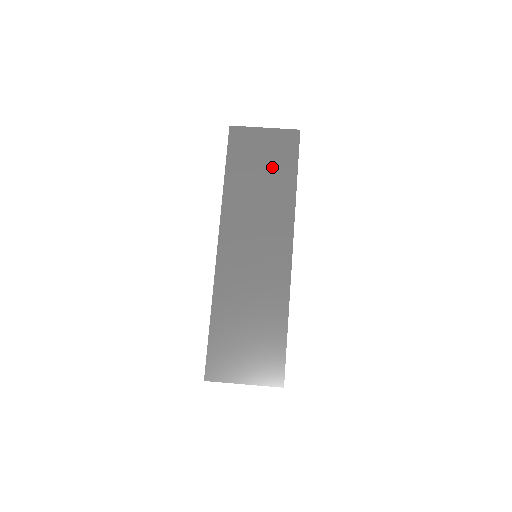
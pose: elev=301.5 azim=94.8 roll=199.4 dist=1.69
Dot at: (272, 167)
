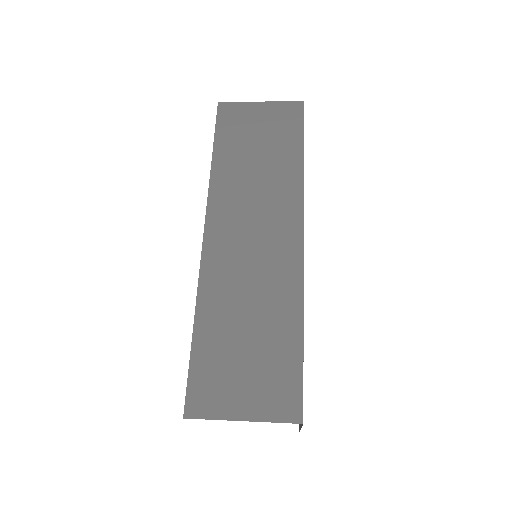
Dot at: (271, 142)
